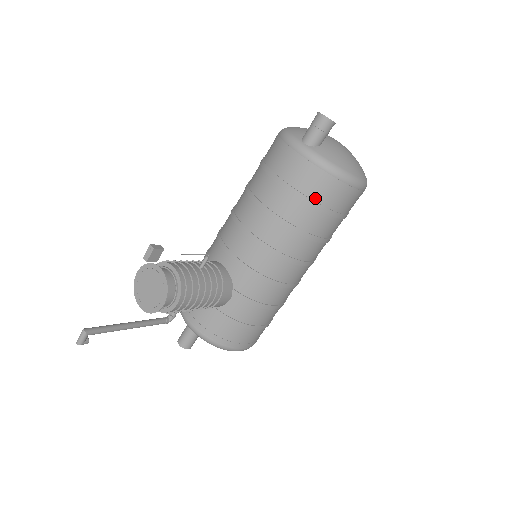
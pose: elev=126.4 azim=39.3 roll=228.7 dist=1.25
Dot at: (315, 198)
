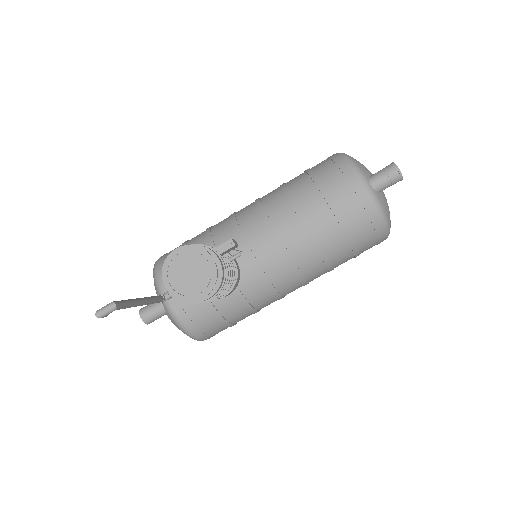
Dot at: (356, 237)
